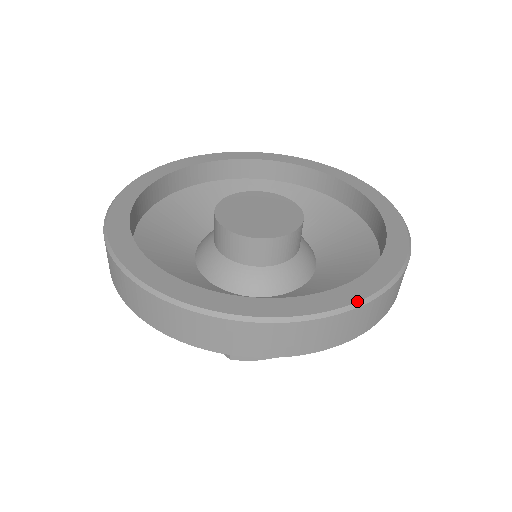
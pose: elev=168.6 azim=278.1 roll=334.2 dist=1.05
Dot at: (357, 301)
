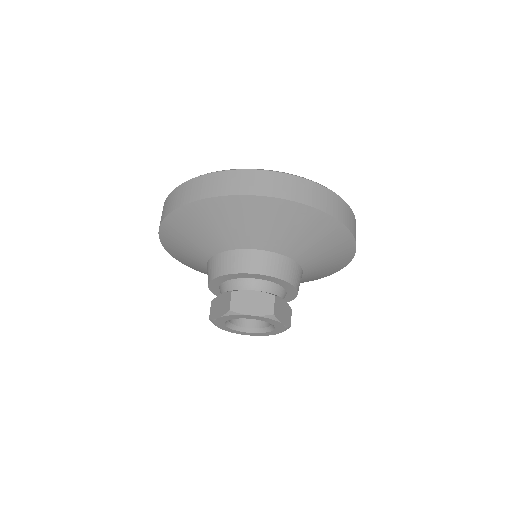
Dot at: occluded
